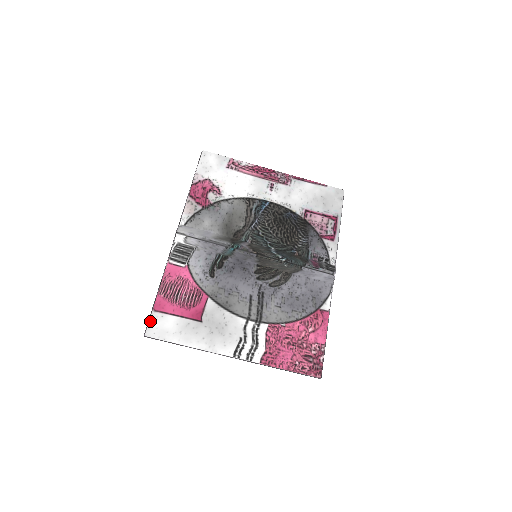
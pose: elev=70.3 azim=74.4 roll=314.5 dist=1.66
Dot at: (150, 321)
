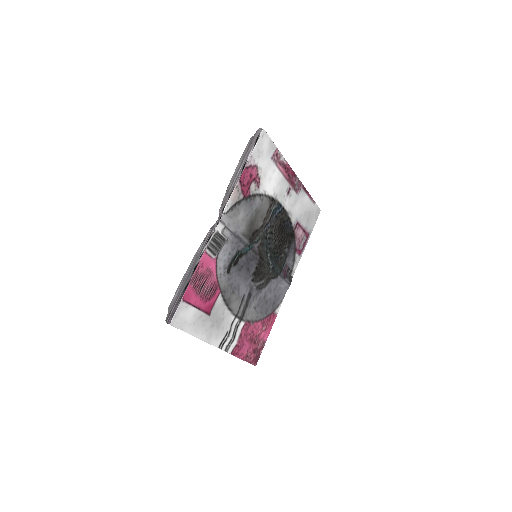
Dot at: (177, 310)
